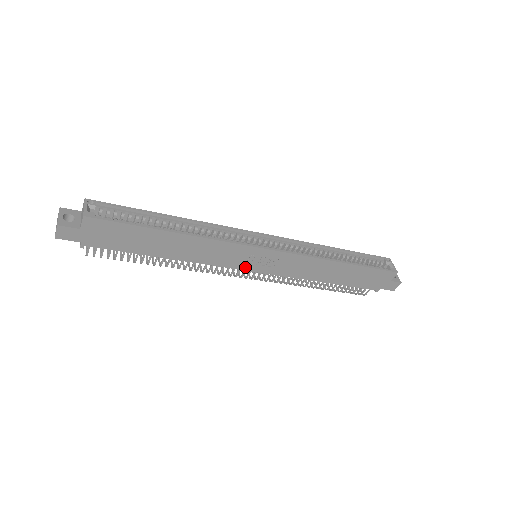
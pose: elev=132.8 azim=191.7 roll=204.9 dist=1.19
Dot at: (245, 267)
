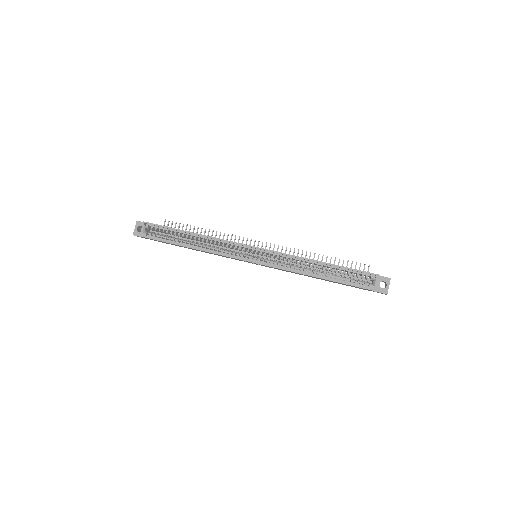
Dot at: occluded
